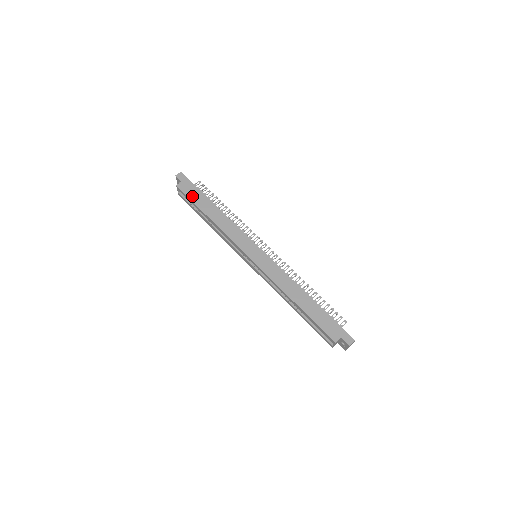
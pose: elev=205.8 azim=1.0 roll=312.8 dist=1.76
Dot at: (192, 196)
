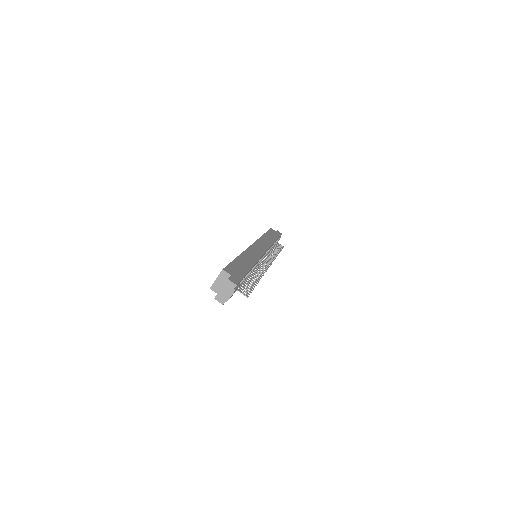
Dot at: (271, 232)
